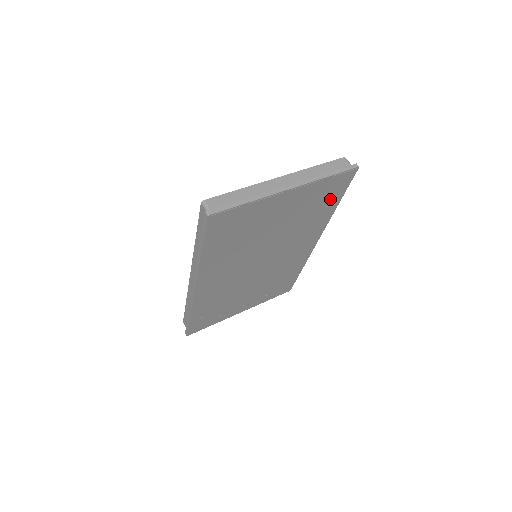
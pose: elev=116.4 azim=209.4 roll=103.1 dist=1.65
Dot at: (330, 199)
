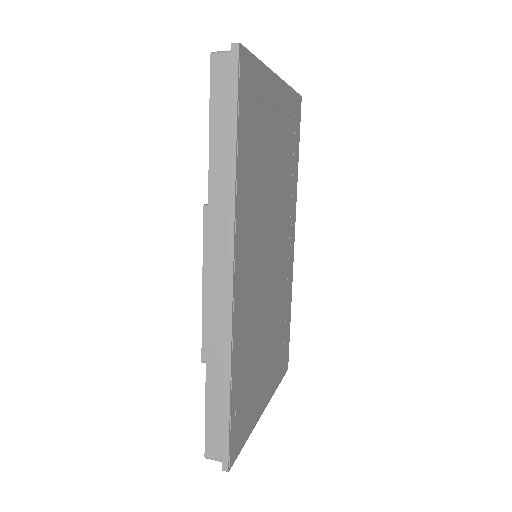
Dot at: (294, 144)
